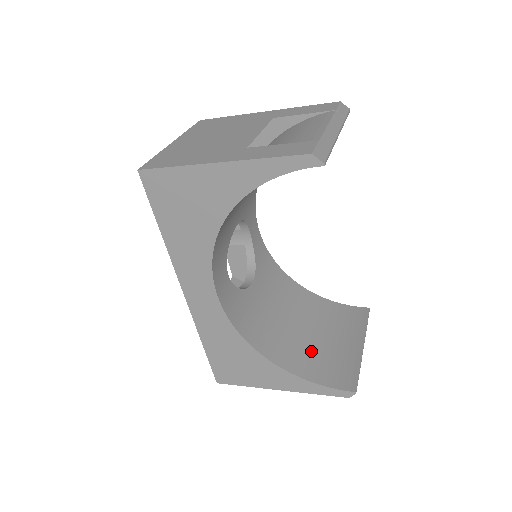
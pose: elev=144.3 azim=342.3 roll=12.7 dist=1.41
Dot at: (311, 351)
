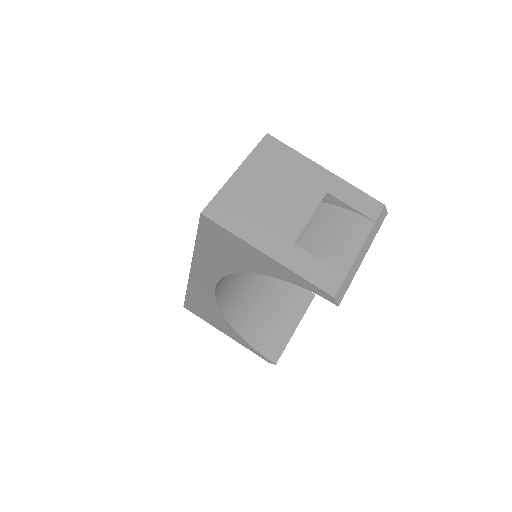
Dot at: (260, 320)
